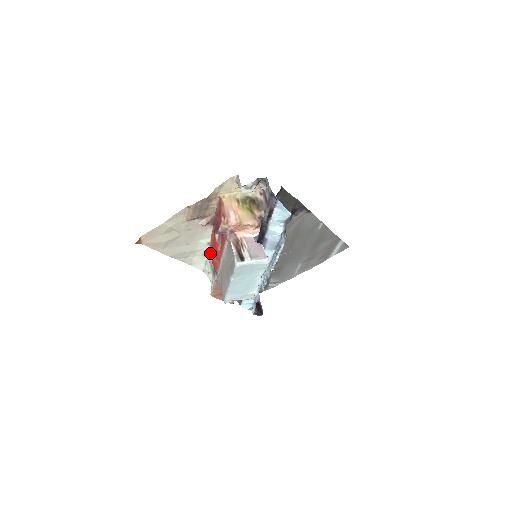
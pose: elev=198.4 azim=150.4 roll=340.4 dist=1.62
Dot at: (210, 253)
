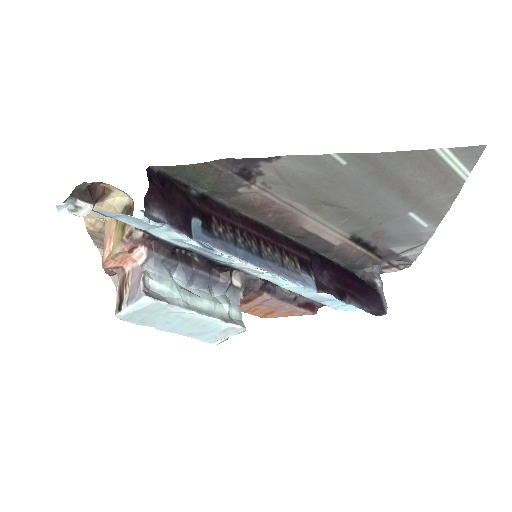
Dot at: occluded
